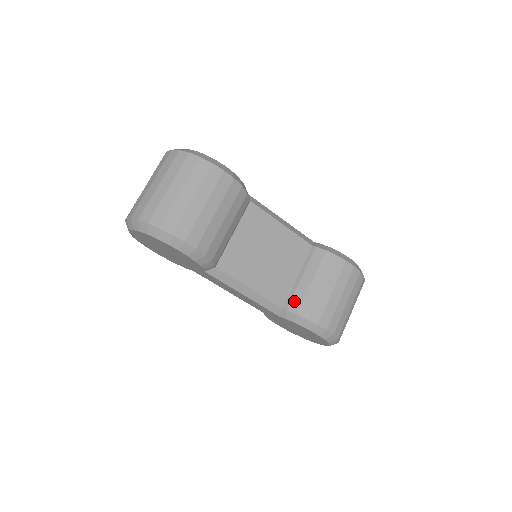
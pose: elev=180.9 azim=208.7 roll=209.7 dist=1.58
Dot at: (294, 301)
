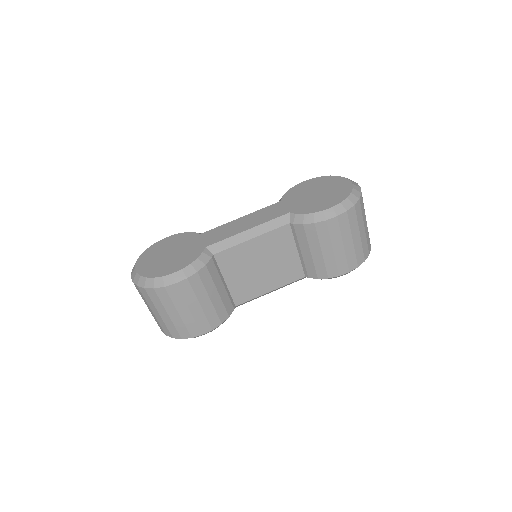
Dot at: (309, 271)
